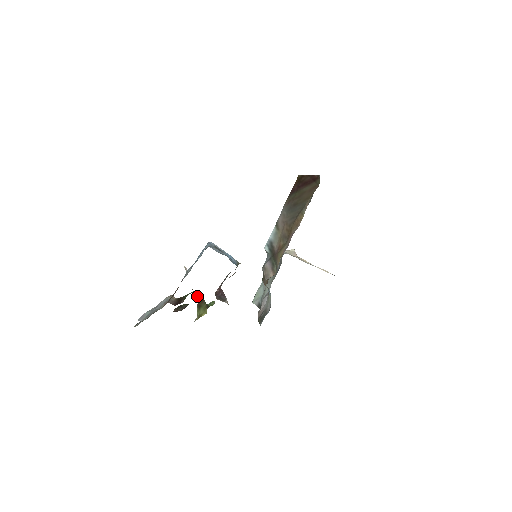
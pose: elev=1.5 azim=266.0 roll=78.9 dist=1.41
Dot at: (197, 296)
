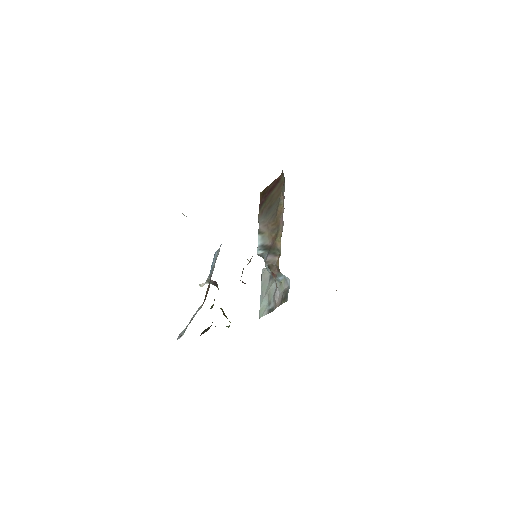
Dot at: occluded
